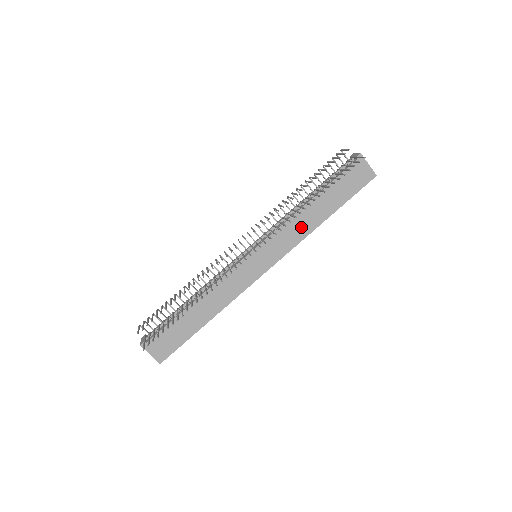
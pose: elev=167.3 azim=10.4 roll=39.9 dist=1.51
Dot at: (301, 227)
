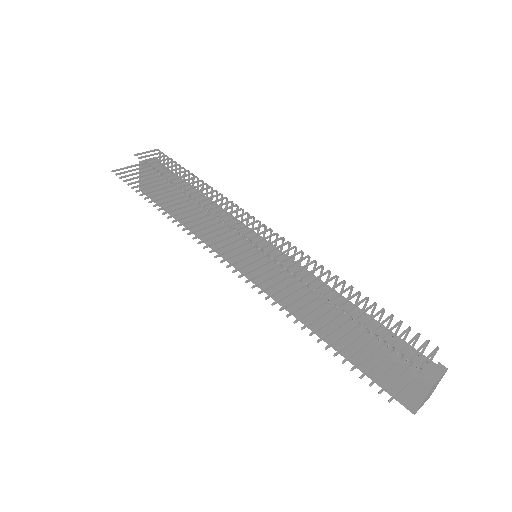
Dot at: (302, 308)
